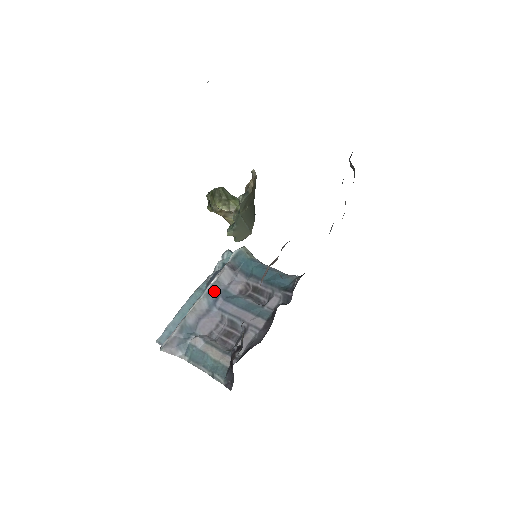
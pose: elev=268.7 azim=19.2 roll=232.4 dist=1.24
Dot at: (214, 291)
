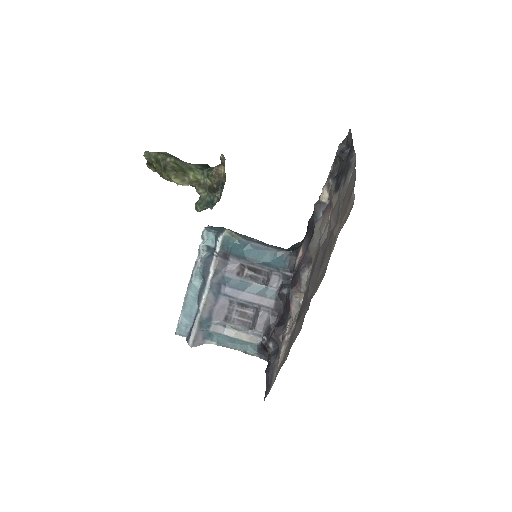
Dot at: (215, 283)
